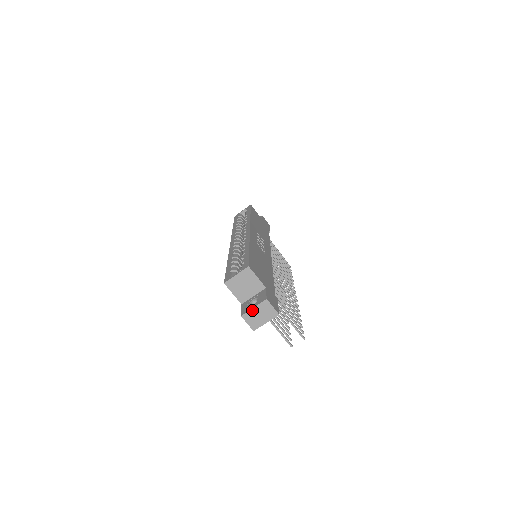
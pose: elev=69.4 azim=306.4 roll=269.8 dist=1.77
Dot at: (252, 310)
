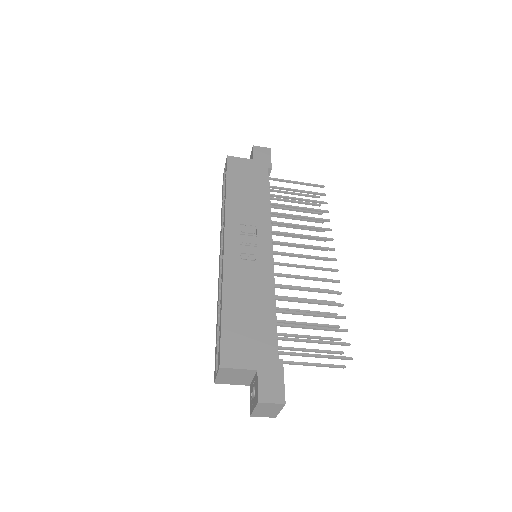
Dot at: (255, 411)
